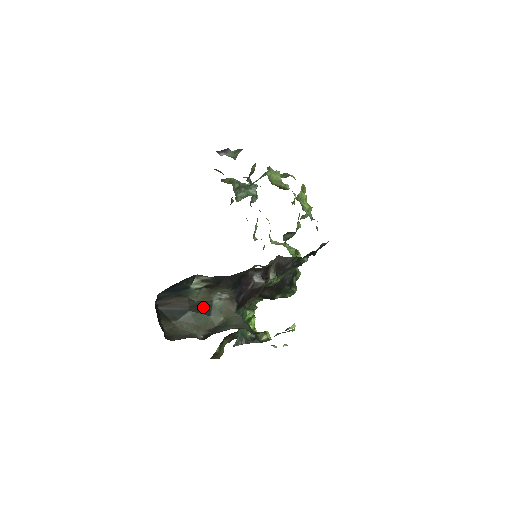
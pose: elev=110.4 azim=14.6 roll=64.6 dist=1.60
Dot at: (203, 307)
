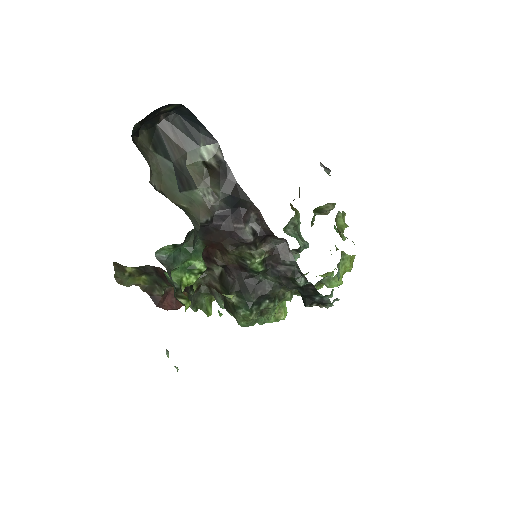
Dot at: (185, 179)
